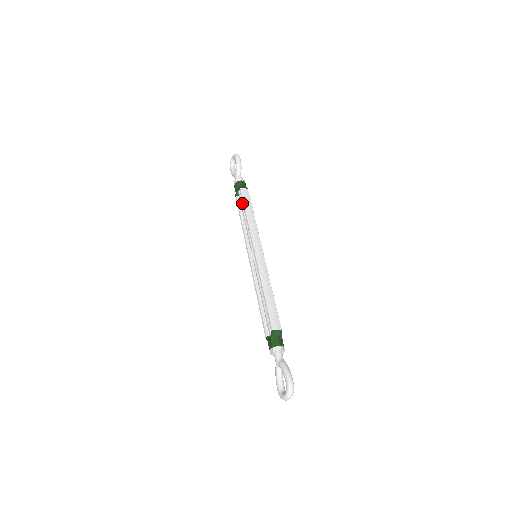
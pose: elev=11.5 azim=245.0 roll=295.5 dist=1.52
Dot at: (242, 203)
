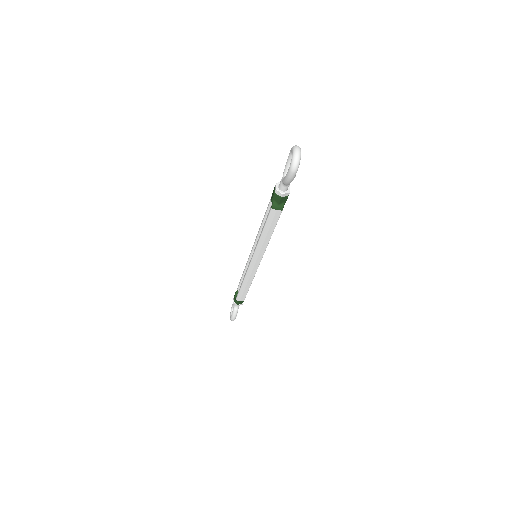
Dot at: occluded
